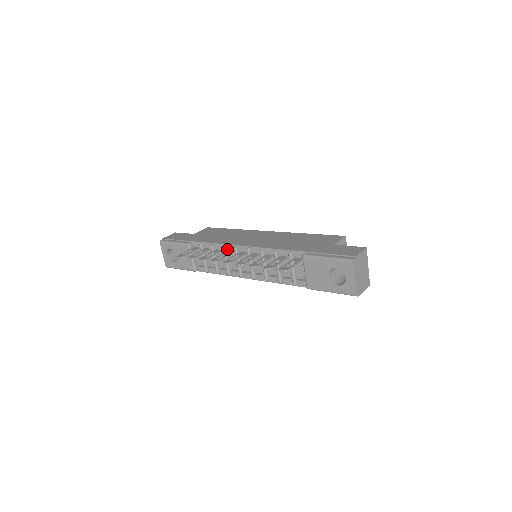
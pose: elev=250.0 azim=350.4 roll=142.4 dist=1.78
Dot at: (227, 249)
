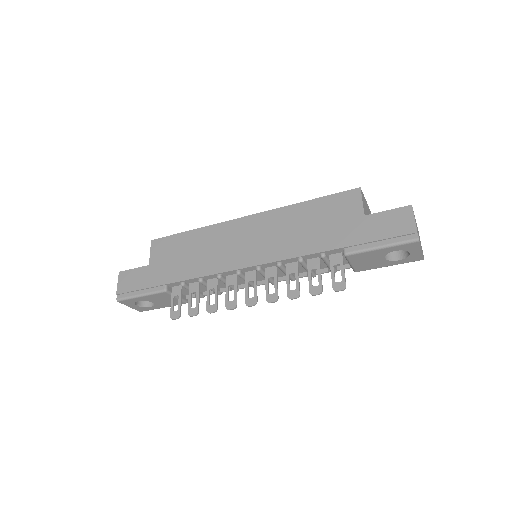
Dot at: (224, 276)
